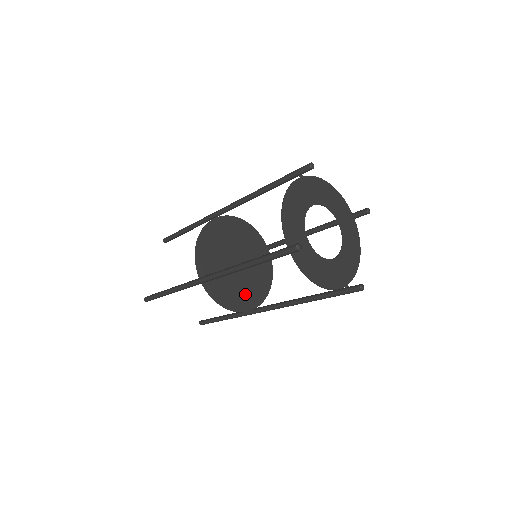
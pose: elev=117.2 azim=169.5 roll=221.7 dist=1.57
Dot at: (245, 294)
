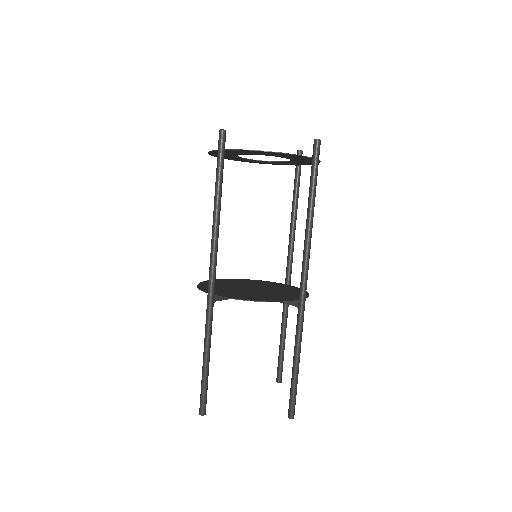
Dot at: (277, 297)
